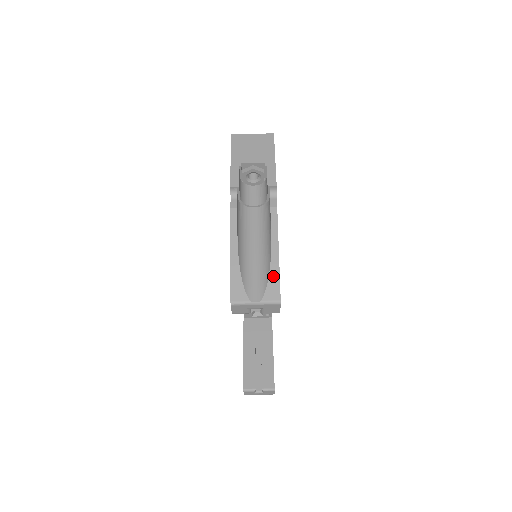
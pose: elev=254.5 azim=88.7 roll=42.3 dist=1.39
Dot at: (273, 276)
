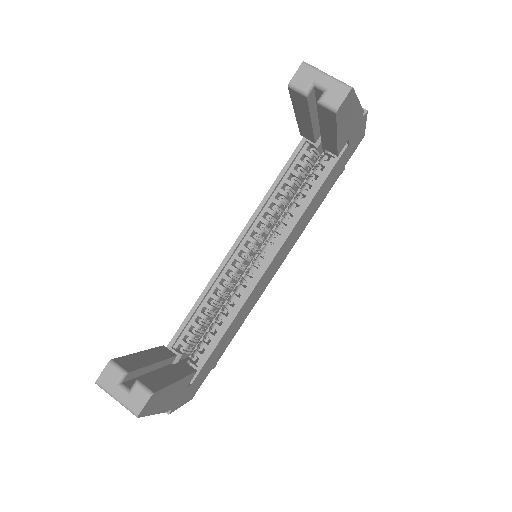
Dot at: occluded
